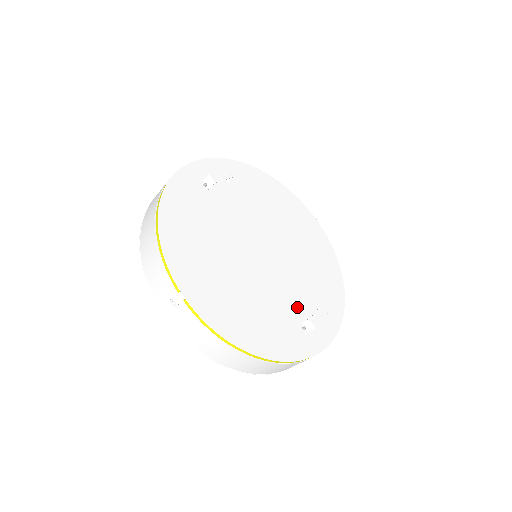
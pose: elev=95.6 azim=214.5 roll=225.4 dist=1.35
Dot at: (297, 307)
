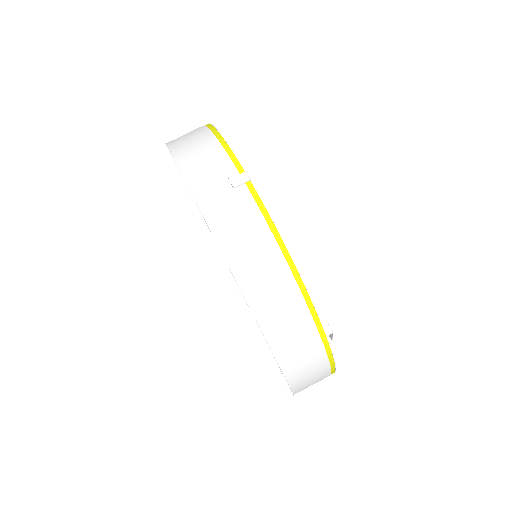
Dot at: occluded
